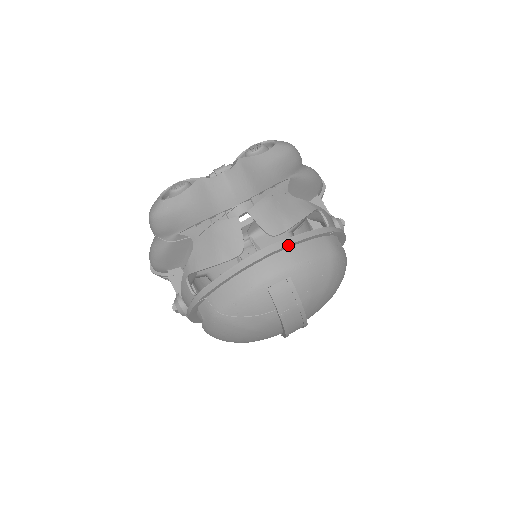
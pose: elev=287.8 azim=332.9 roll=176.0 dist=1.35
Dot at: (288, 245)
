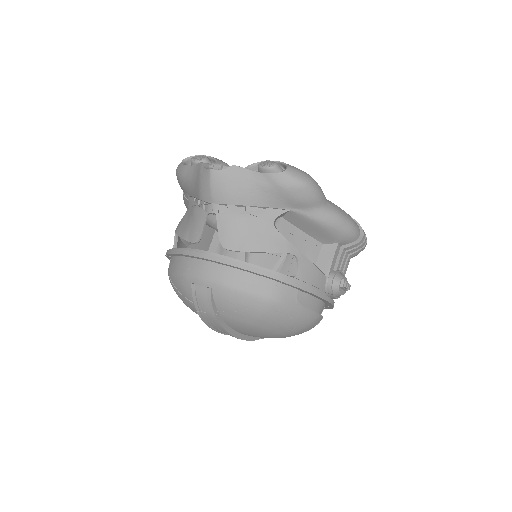
Dot at: (224, 263)
